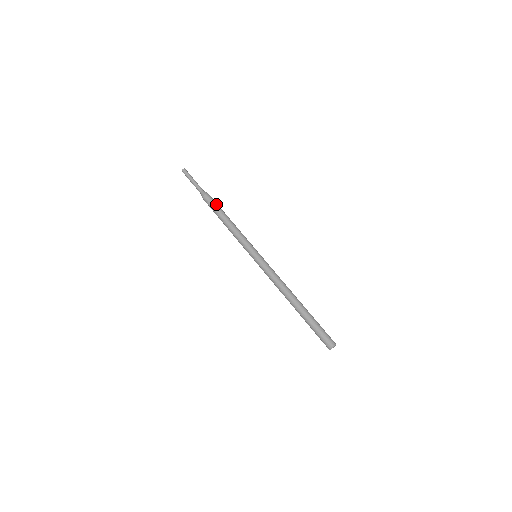
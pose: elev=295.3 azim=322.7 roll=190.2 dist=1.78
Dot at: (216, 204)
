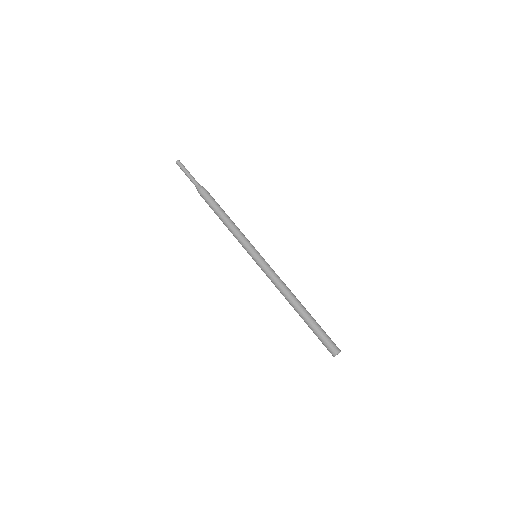
Dot at: (212, 200)
